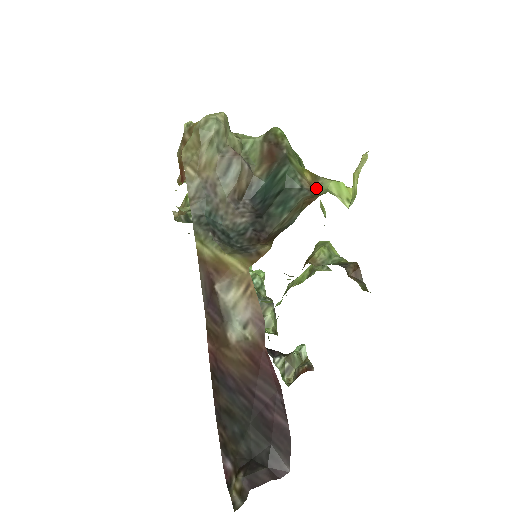
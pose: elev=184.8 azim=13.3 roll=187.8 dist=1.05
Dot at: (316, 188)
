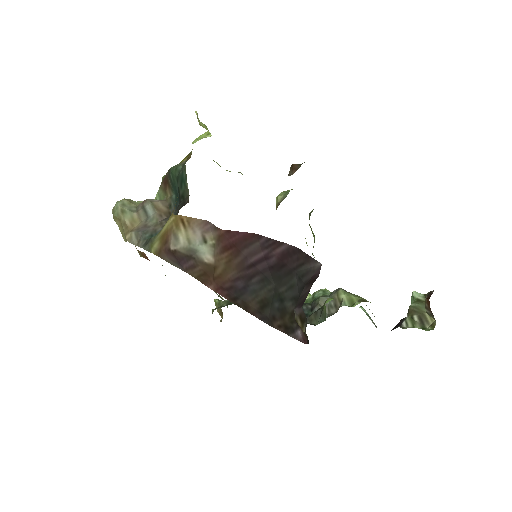
Dot at: occluded
